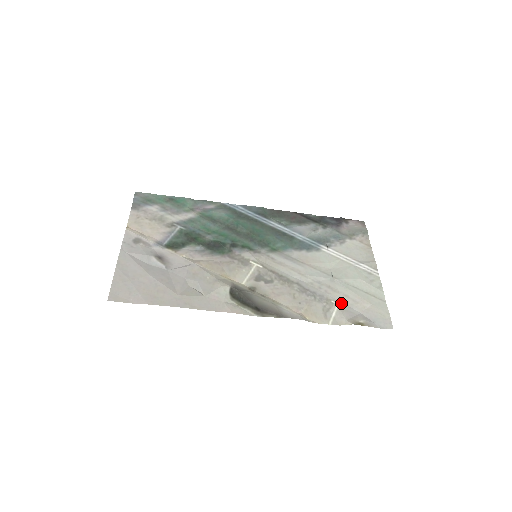
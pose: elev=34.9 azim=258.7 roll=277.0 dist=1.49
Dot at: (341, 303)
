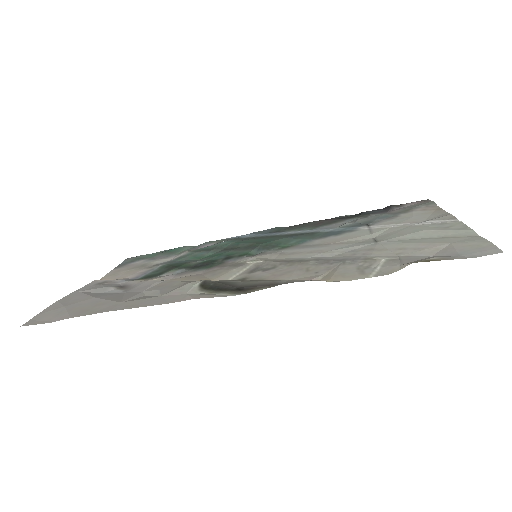
Dot at: (392, 256)
